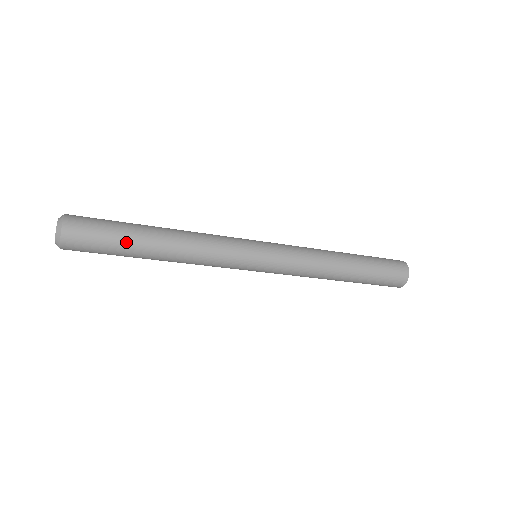
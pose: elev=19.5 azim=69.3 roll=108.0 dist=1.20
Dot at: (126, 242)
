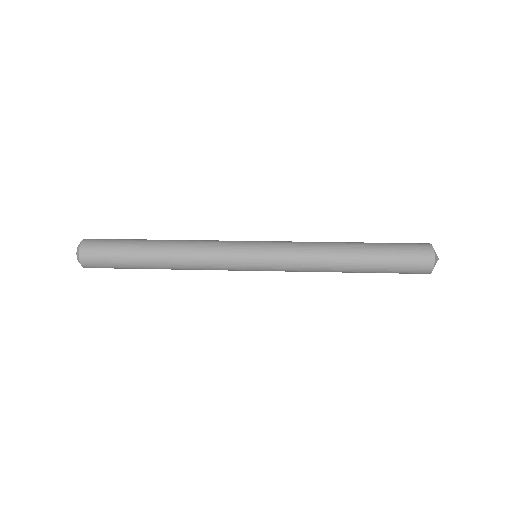
Dot at: (133, 268)
